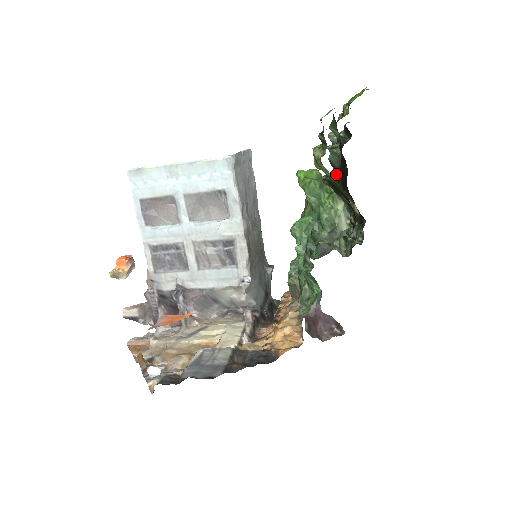
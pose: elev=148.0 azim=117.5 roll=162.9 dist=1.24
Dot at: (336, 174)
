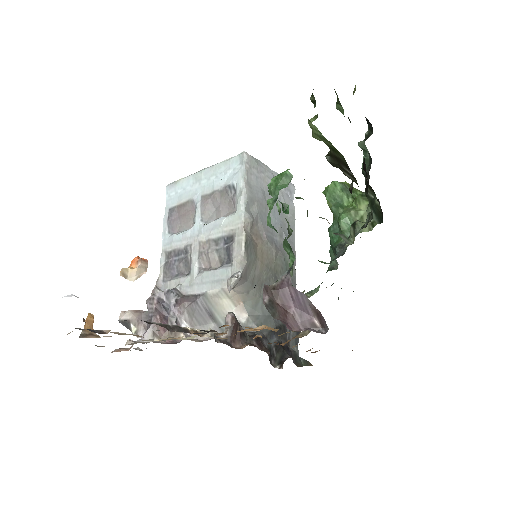
Dot at: (366, 181)
